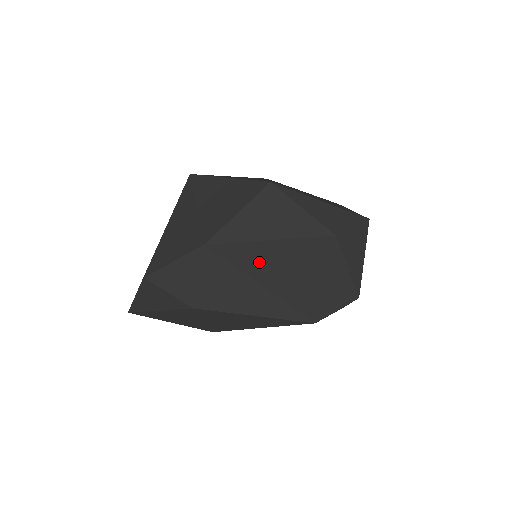
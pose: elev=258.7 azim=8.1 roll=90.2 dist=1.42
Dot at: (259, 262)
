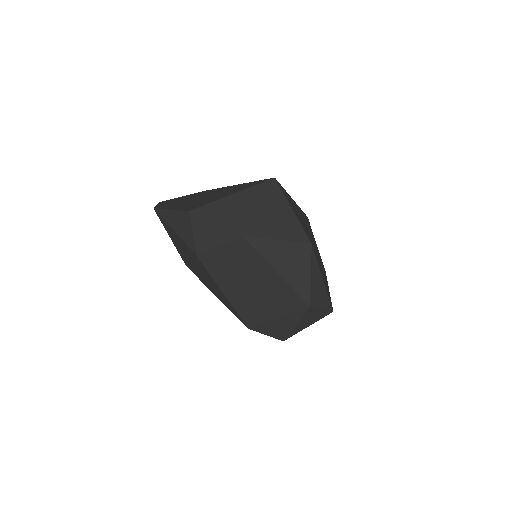
Dot at: (259, 274)
